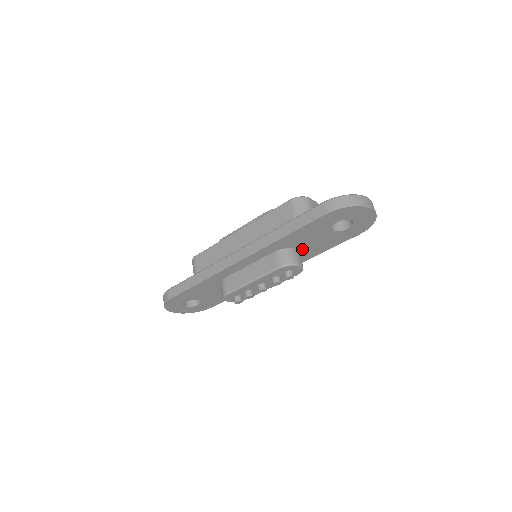
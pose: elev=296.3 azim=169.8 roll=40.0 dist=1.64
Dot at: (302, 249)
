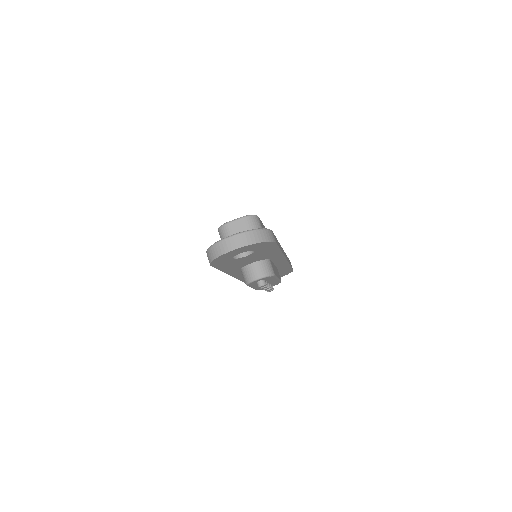
Dot at: (257, 260)
